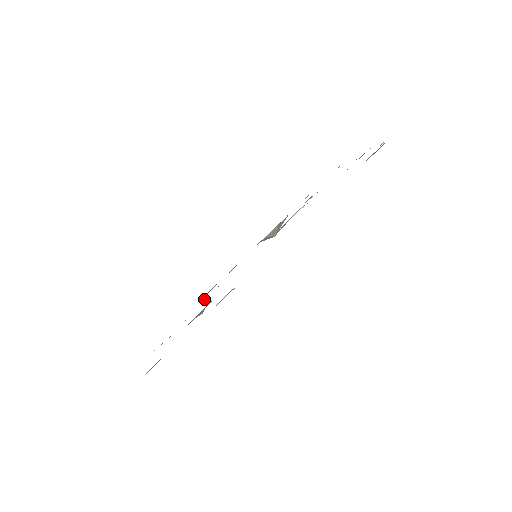
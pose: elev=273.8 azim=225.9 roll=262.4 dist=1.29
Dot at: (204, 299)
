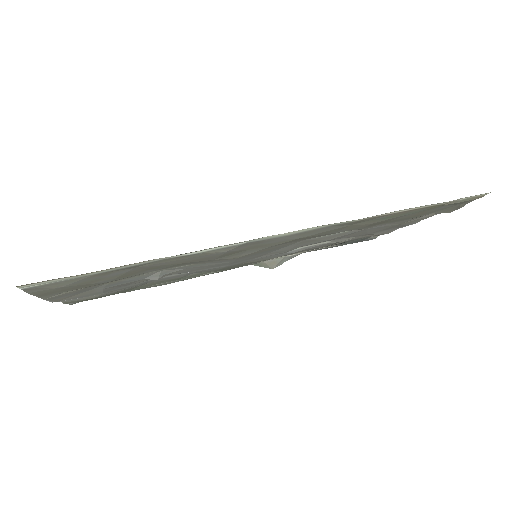
Dot at: (160, 281)
